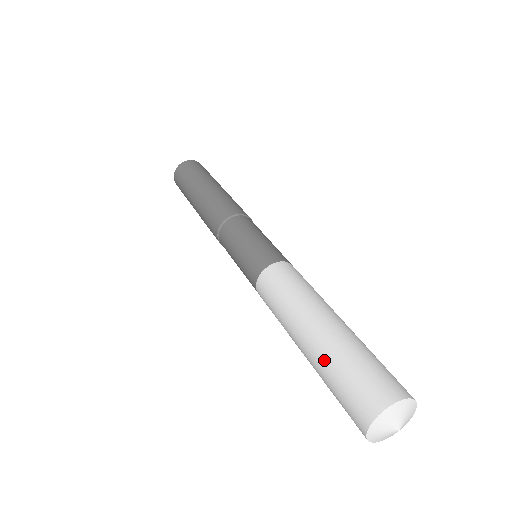
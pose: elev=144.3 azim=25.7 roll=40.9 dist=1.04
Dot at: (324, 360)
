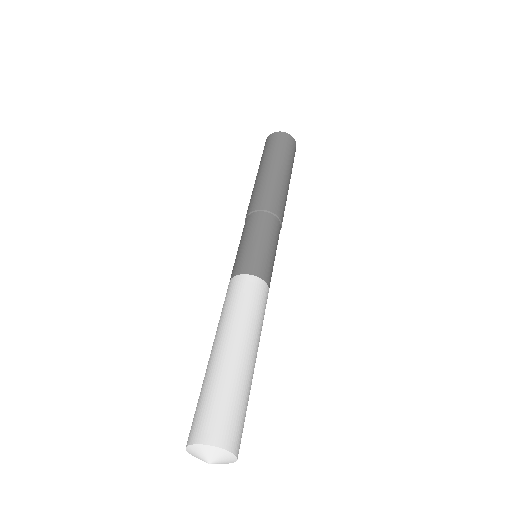
Dot at: (210, 376)
